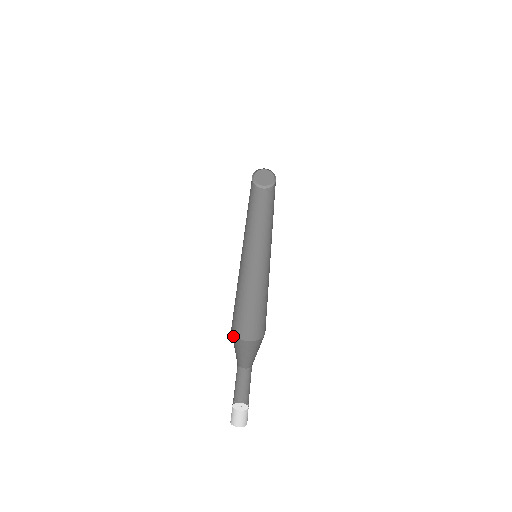
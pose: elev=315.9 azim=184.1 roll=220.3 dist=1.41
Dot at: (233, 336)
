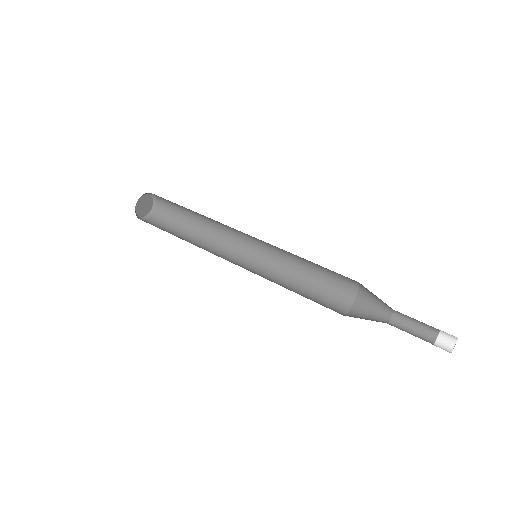
Dot at: occluded
